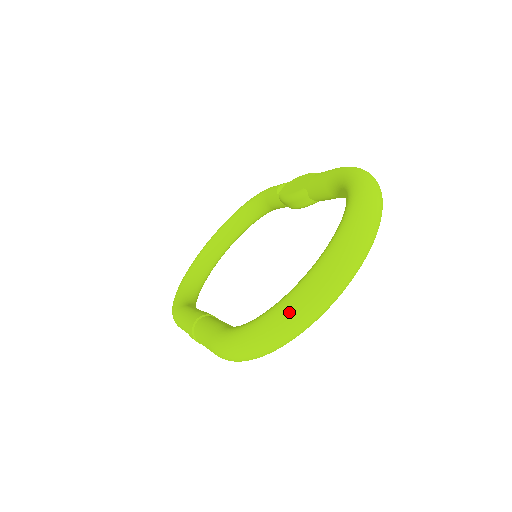
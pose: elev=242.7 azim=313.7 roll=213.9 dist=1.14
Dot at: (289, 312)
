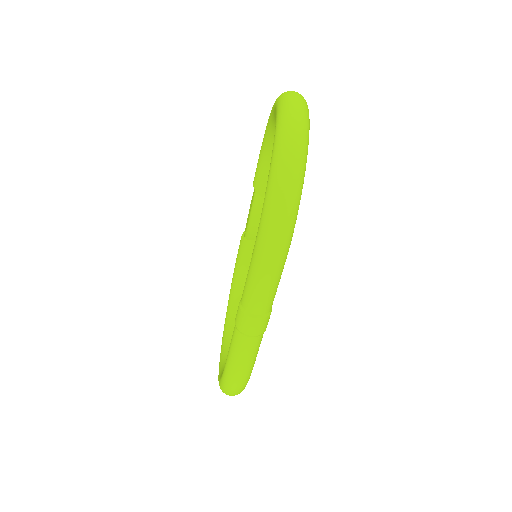
Dot at: (282, 136)
